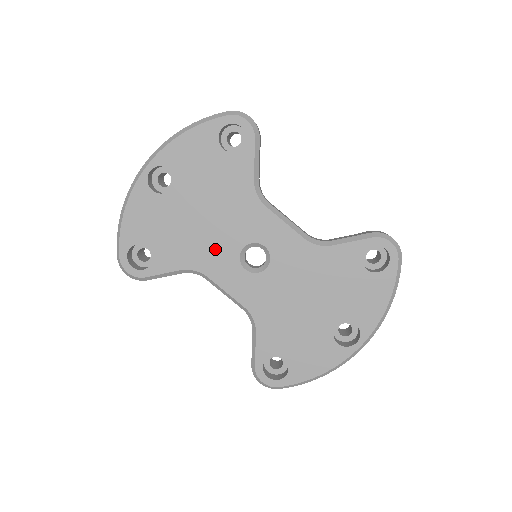
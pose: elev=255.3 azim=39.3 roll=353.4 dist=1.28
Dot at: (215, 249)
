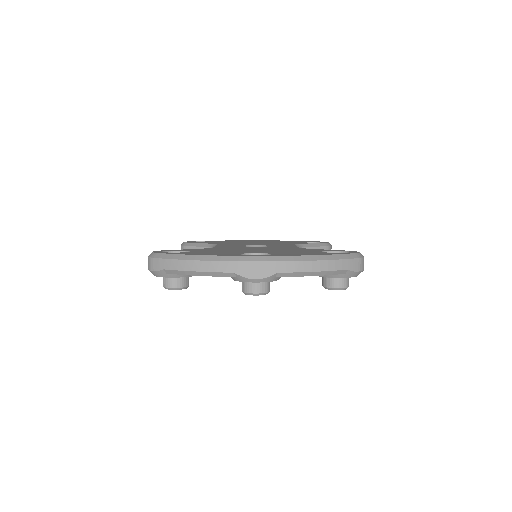
Dot at: (241, 244)
